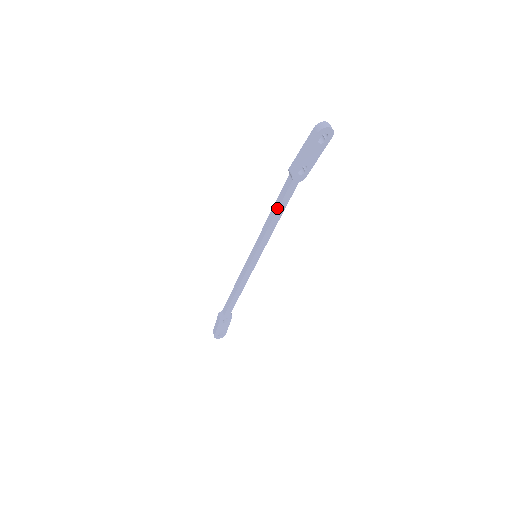
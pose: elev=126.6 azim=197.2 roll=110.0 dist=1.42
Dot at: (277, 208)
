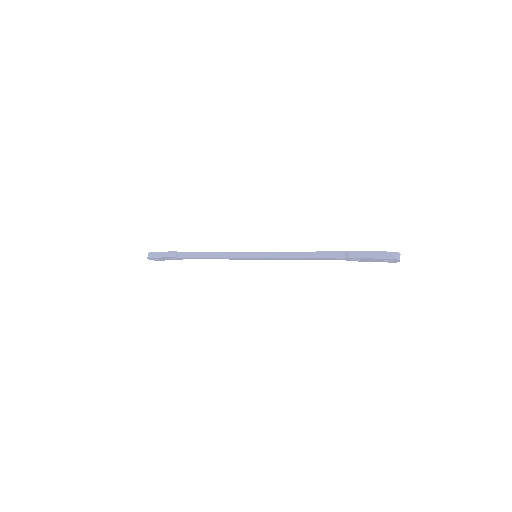
Dot at: (313, 257)
